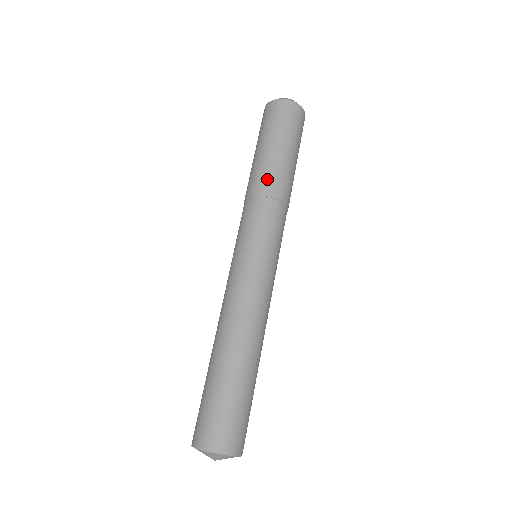
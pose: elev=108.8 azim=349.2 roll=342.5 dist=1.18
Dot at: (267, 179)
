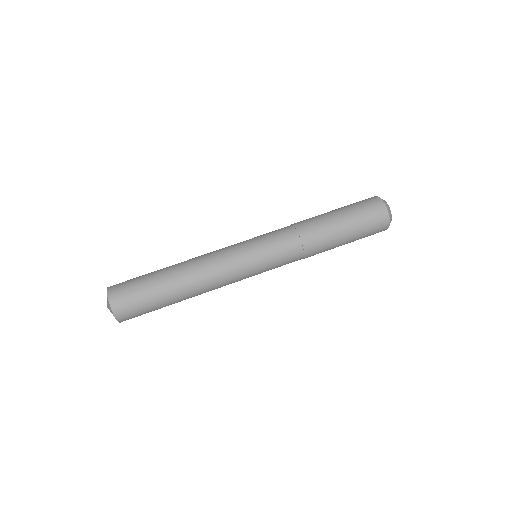
Dot at: (306, 220)
